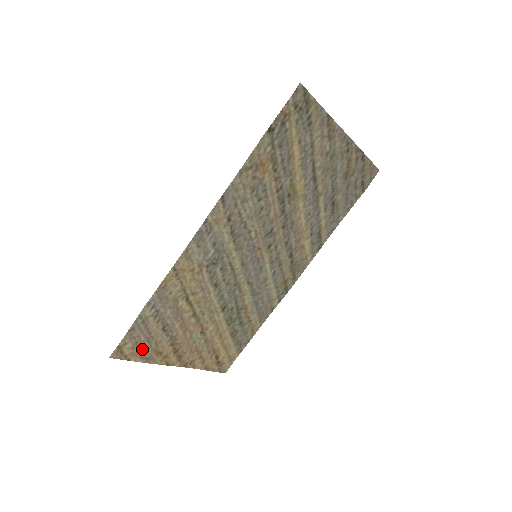
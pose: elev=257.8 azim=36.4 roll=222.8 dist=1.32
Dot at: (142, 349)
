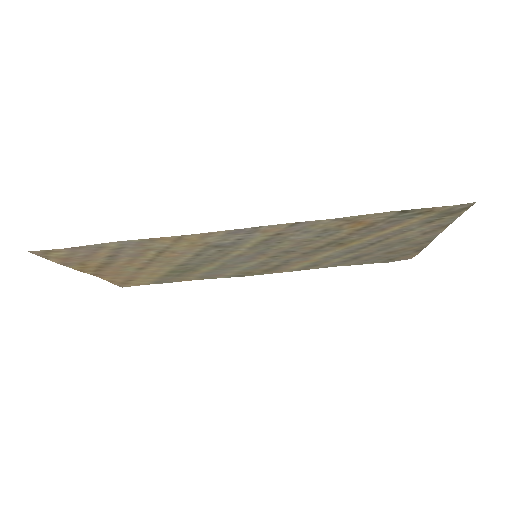
Dot at: (70, 258)
